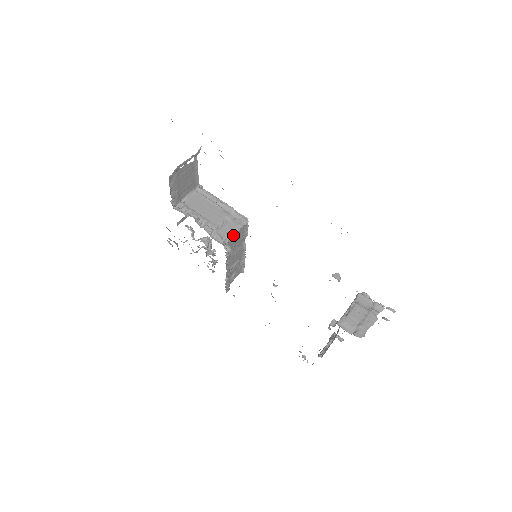
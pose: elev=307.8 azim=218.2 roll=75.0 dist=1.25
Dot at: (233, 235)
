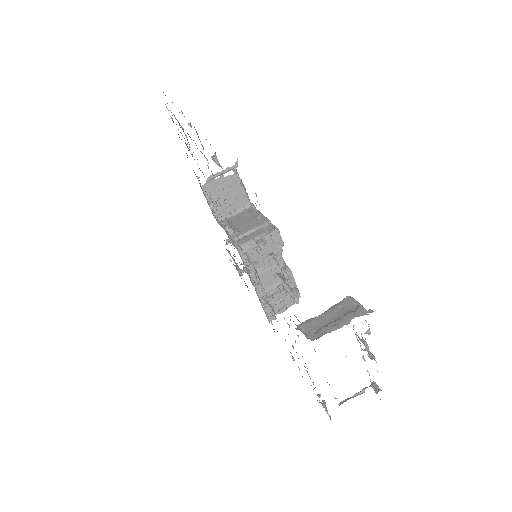
Dot at: (254, 242)
